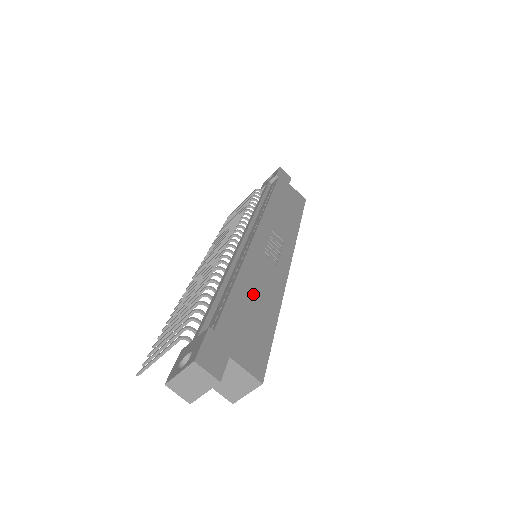
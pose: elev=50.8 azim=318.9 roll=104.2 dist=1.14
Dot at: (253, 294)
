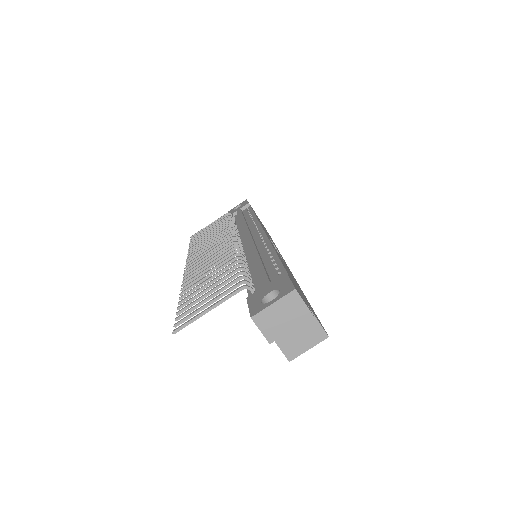
Dot at: occluded
